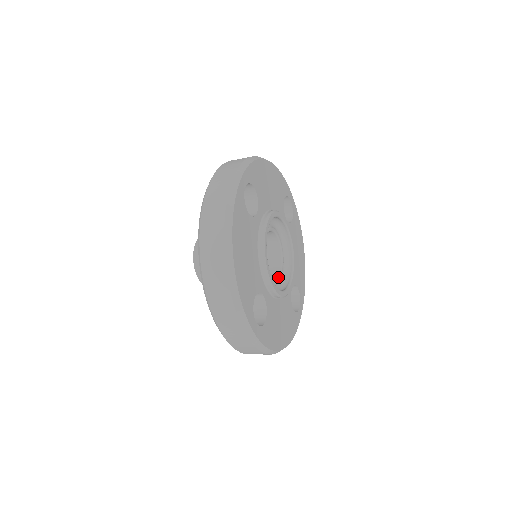
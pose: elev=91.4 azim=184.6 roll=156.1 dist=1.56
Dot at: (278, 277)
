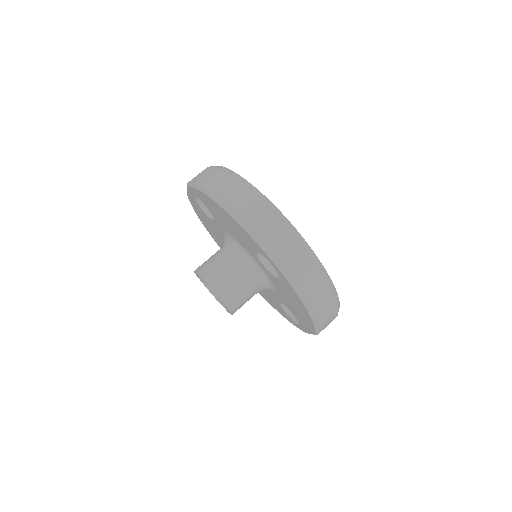
Dot at: occluded
